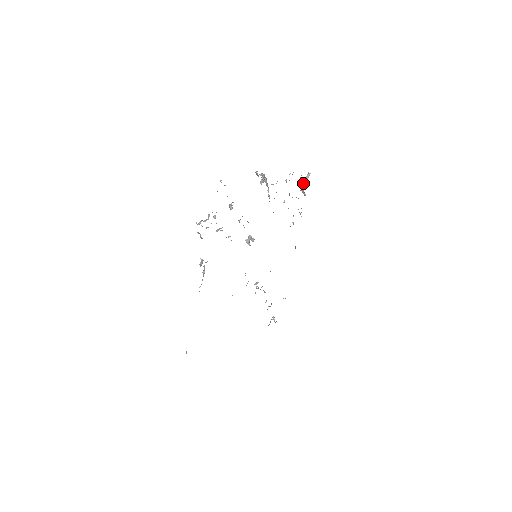
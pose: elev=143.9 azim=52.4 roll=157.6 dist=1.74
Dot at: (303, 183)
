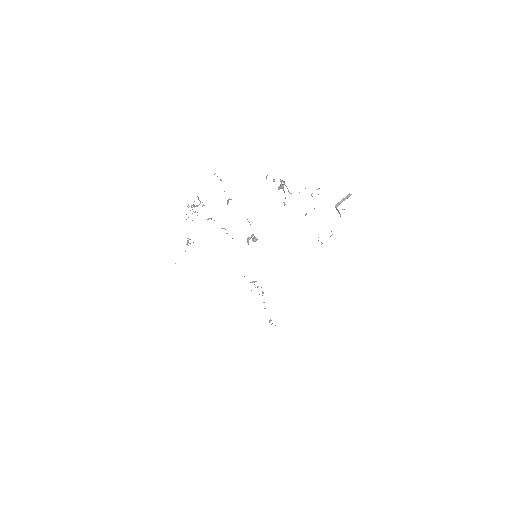
Dot at: (339, 202)
